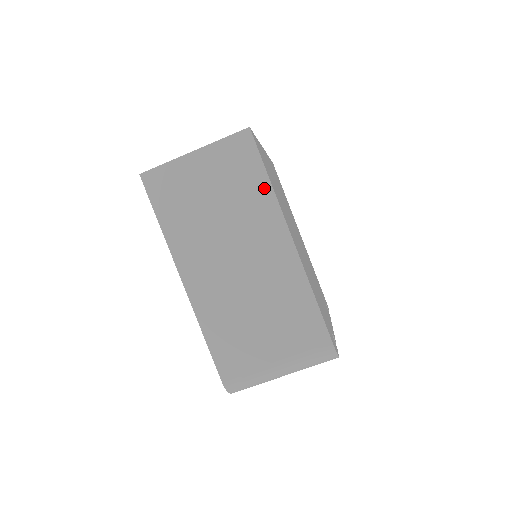
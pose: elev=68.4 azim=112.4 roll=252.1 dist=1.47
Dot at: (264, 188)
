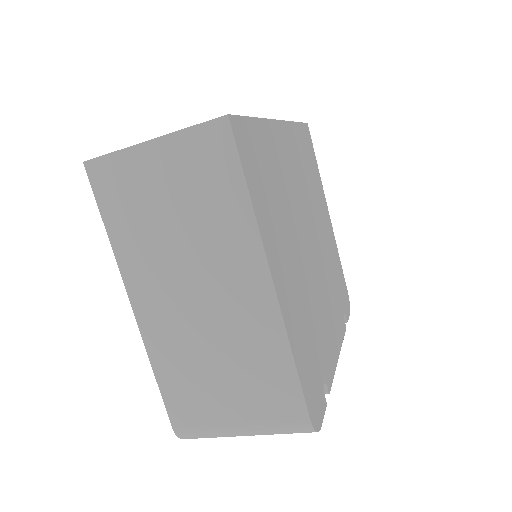
Dot at: (241, 206)
